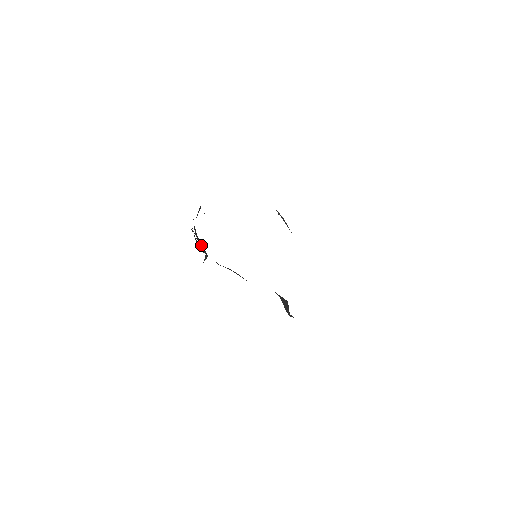
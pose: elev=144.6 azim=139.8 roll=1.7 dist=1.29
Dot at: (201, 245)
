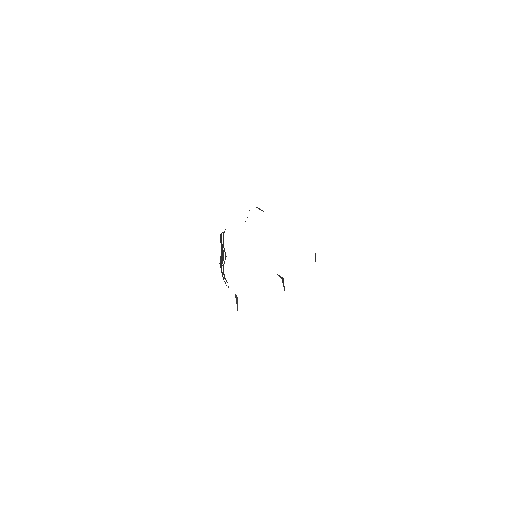
Dot at: occluded
